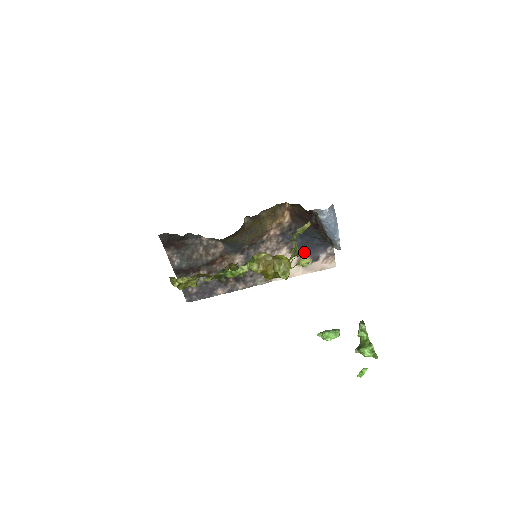
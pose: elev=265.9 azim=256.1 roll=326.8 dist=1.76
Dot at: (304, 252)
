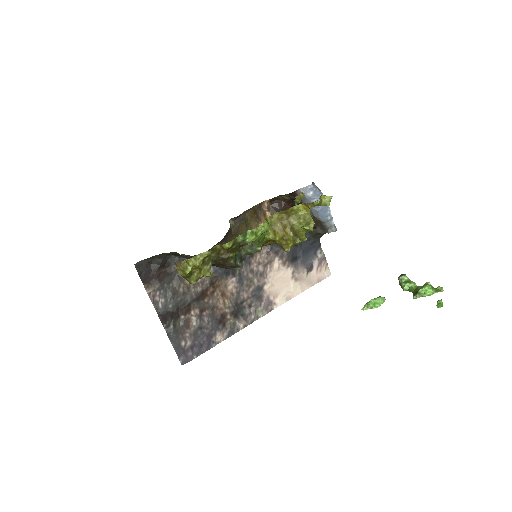
Dot at: (296, 262)
